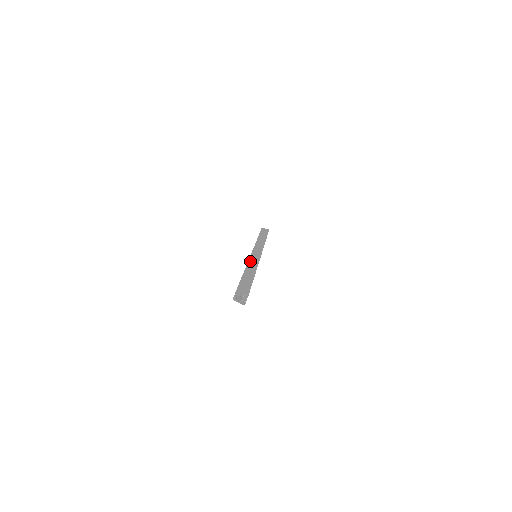
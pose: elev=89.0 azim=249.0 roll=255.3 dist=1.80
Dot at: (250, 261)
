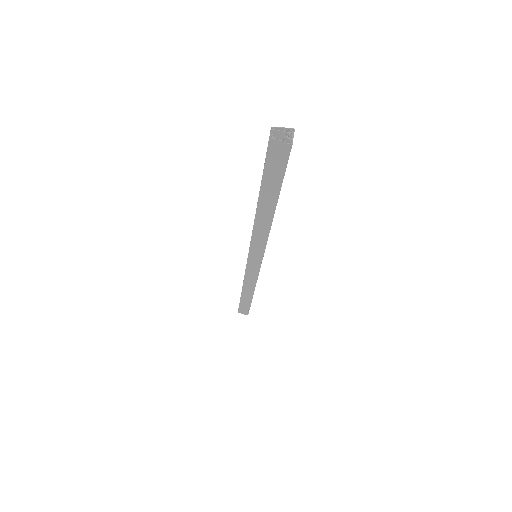
Dot at: occluded
